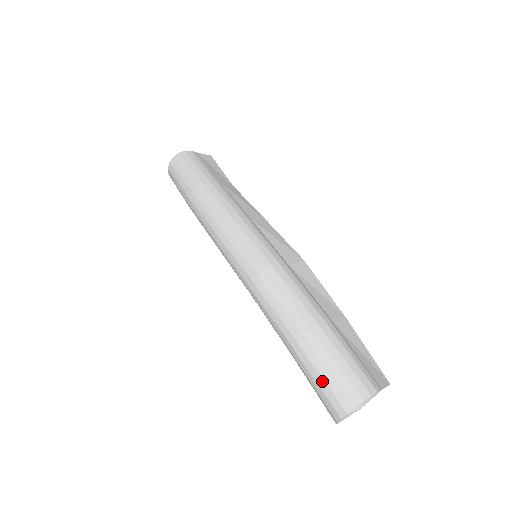
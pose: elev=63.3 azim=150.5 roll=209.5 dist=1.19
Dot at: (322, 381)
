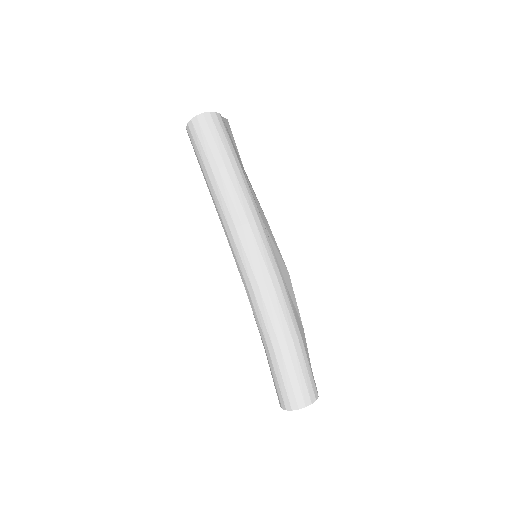
Dot at: (289, 383)
